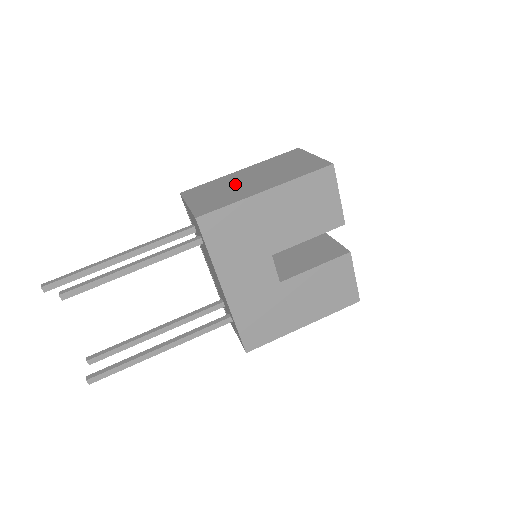
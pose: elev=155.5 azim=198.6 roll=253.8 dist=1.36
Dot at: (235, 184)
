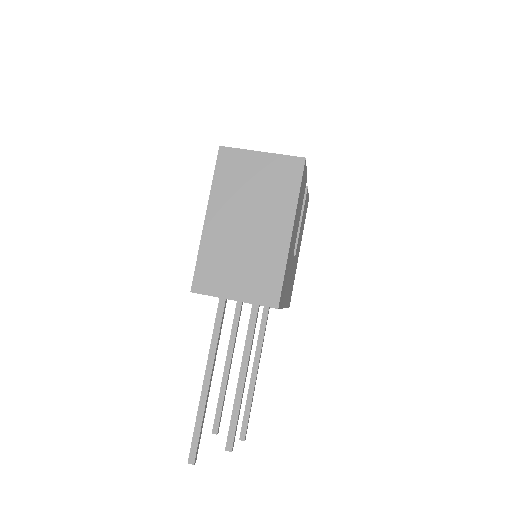
Dot at: (240, 243)
